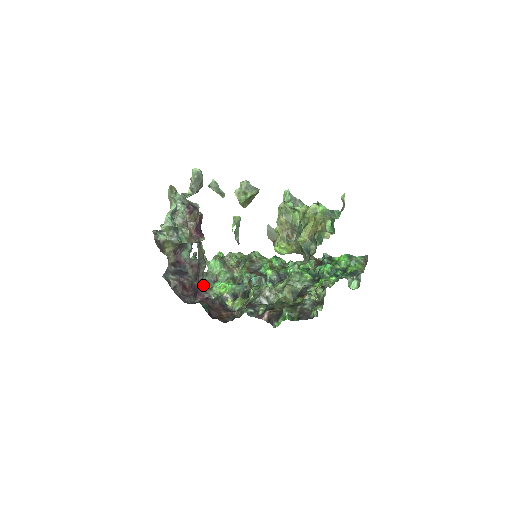
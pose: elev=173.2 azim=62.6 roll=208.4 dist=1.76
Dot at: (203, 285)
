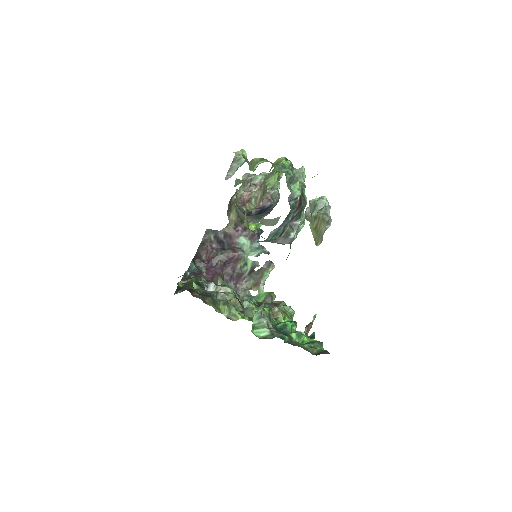
Dot at: occluded
